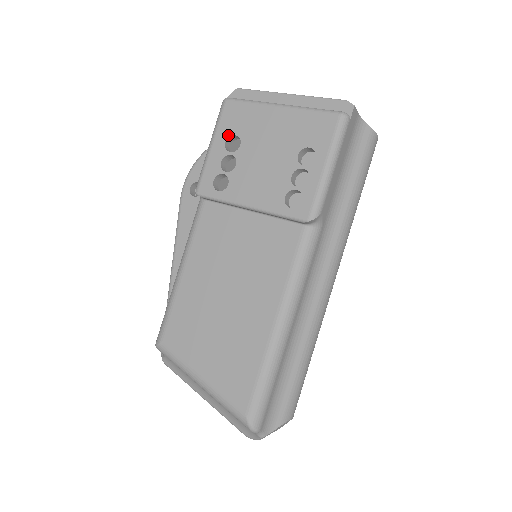
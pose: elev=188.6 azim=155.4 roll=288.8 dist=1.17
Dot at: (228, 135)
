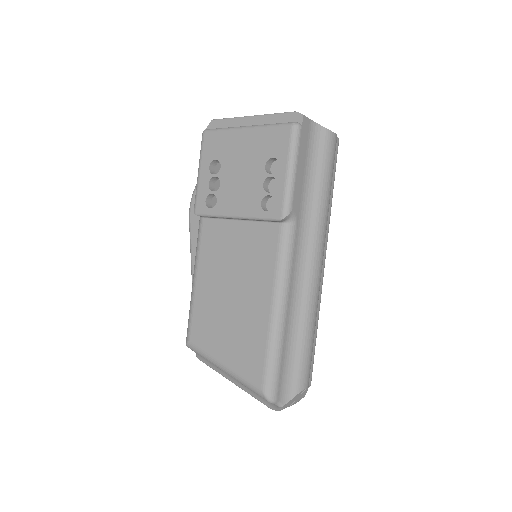
Dot at: (210, 161)
